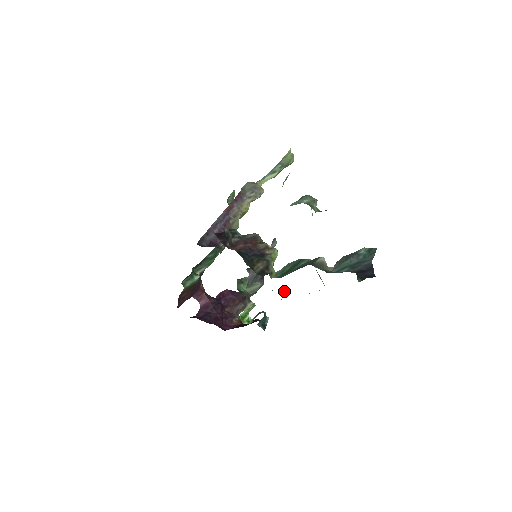
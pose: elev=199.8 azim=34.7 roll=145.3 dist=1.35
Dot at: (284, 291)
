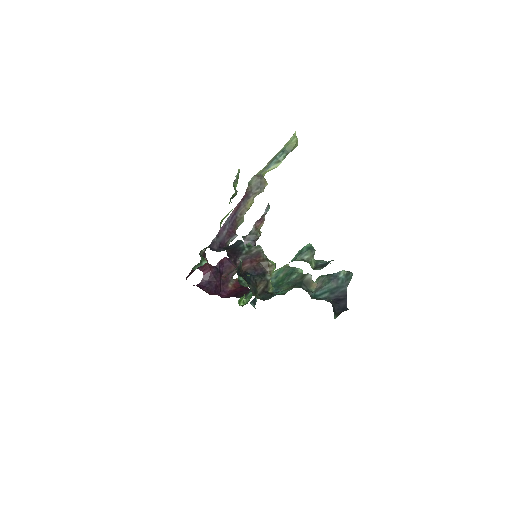
Dot at: occluded
